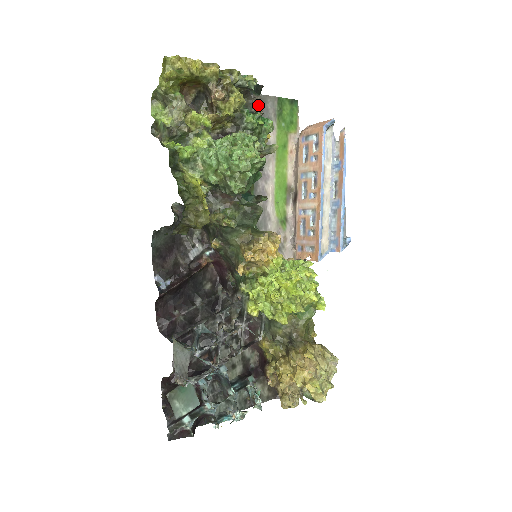
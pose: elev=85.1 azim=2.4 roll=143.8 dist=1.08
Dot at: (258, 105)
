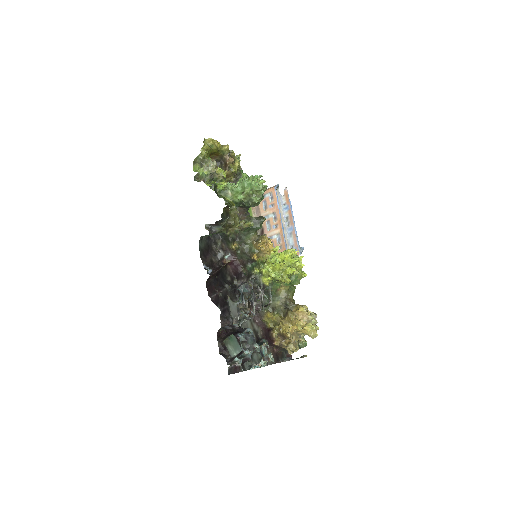
Dot at: occluded
